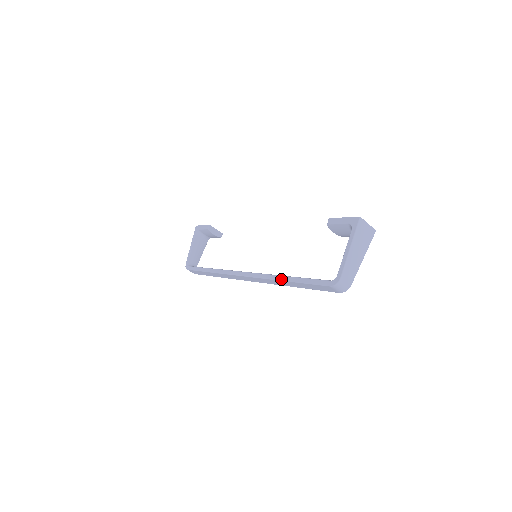
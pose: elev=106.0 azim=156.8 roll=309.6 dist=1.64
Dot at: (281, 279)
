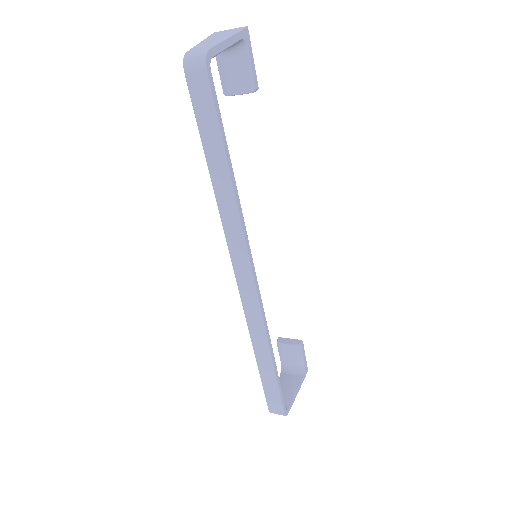
Dot at: (213, 187)
